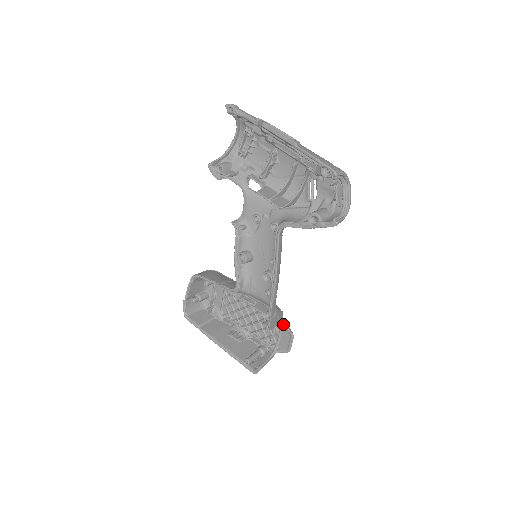
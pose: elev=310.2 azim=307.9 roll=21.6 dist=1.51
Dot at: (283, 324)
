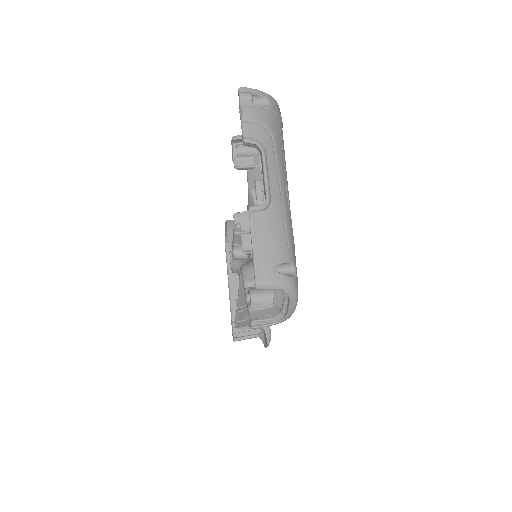
Dot at: occluded
